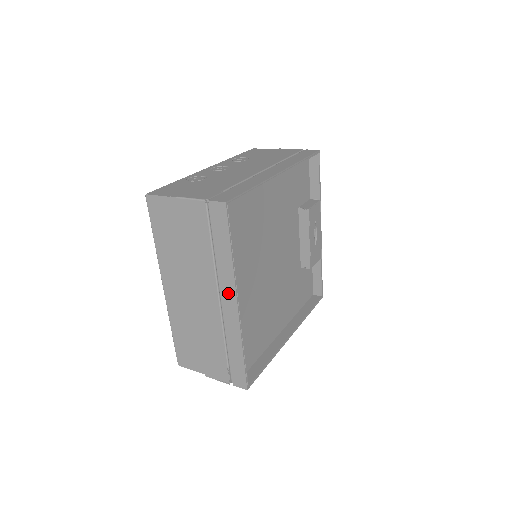
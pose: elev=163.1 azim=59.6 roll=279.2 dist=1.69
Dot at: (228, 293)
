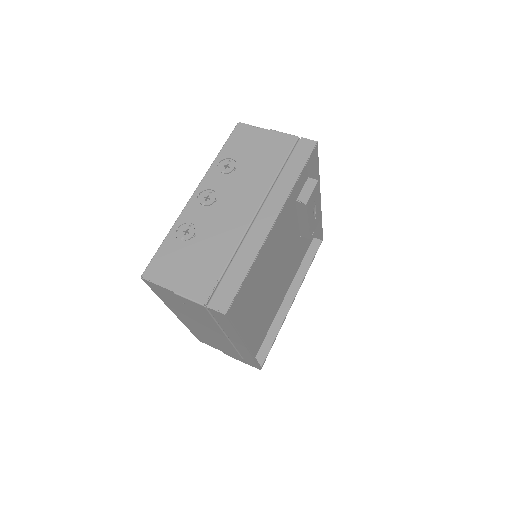
Dot at: (236, 341)
